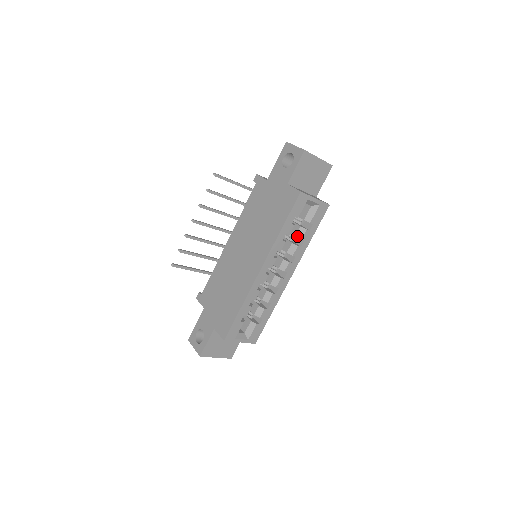
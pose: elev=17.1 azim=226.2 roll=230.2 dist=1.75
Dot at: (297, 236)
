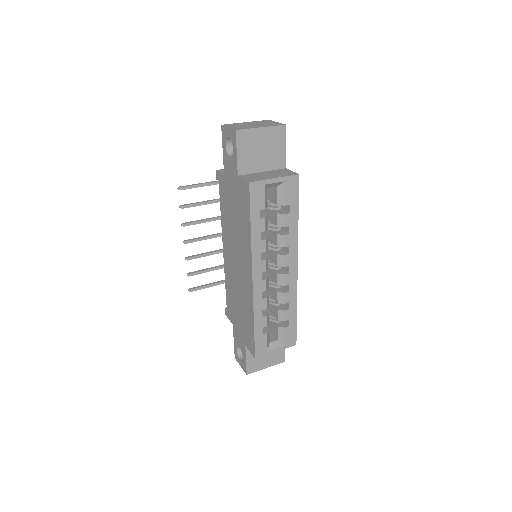
Dot at: (279, 225)
